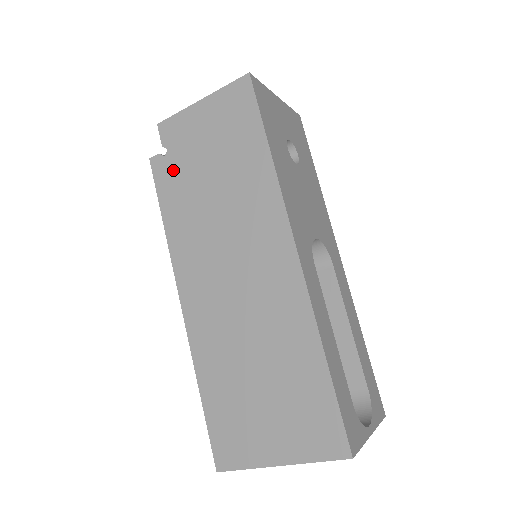
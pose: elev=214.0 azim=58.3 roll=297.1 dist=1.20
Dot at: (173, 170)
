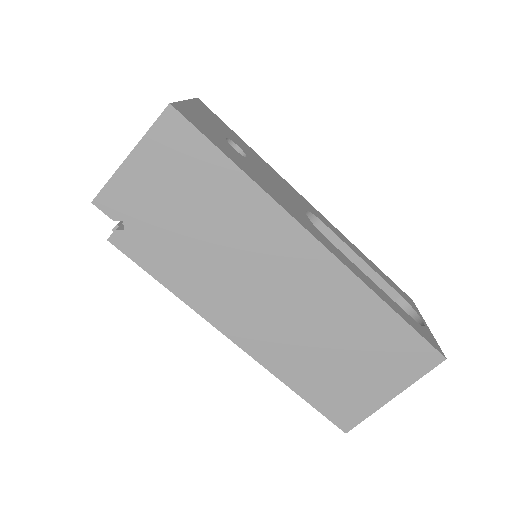
Dot at: (144, 238)
